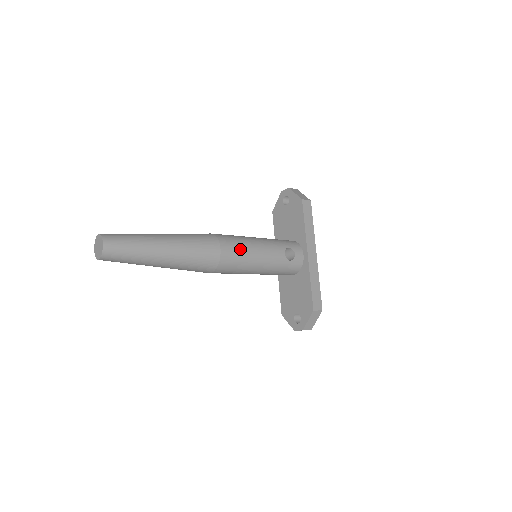
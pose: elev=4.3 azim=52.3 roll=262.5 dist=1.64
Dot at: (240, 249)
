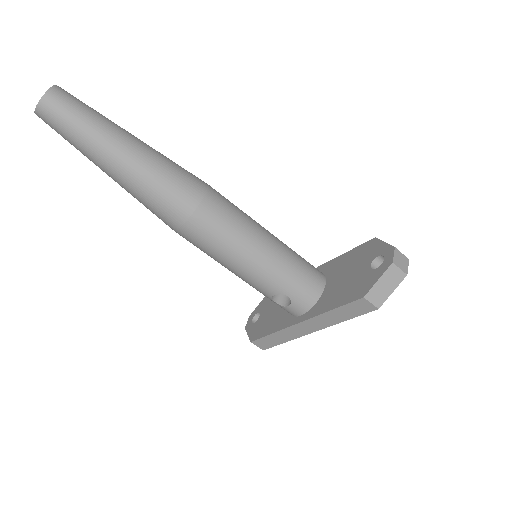
Dot at: occluded
